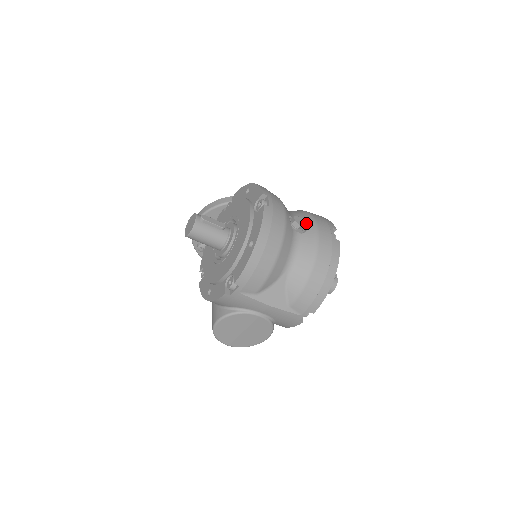
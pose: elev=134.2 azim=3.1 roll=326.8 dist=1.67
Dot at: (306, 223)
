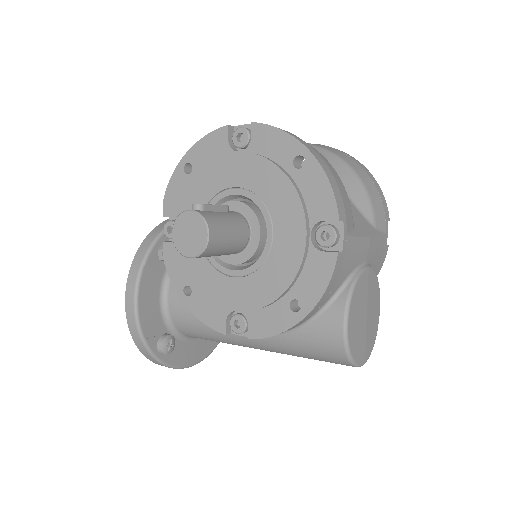
Dot at: occluded
